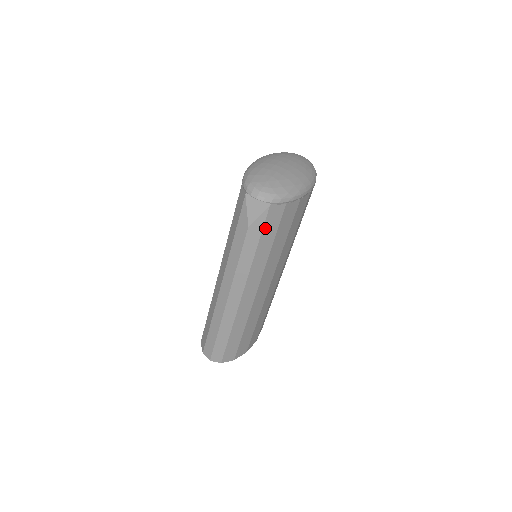
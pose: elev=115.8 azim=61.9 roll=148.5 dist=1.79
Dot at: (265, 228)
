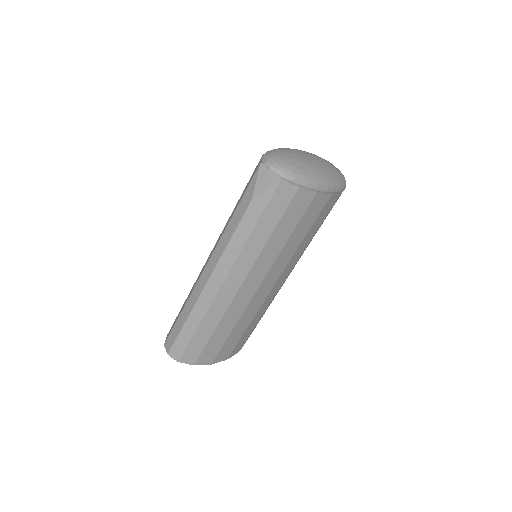
Dot at: (269, 207)
